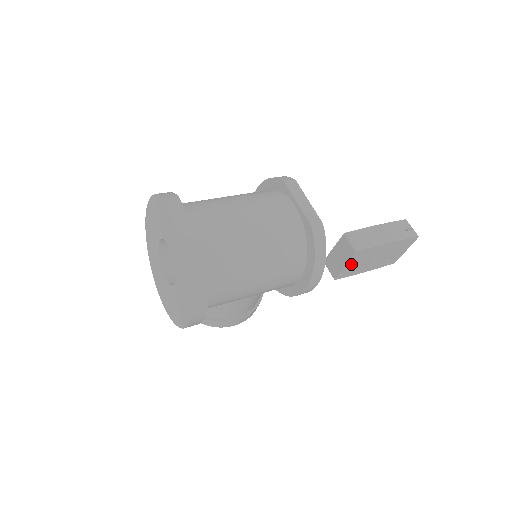
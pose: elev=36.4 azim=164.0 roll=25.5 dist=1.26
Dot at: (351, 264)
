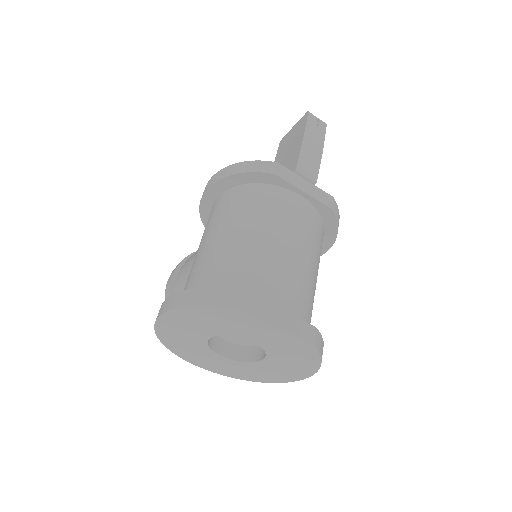
Dot at: occluded
